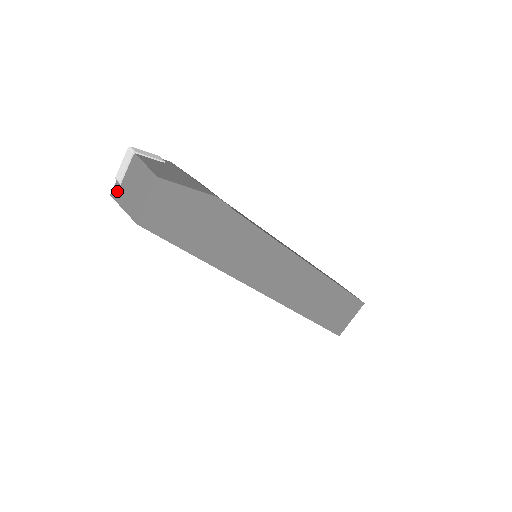
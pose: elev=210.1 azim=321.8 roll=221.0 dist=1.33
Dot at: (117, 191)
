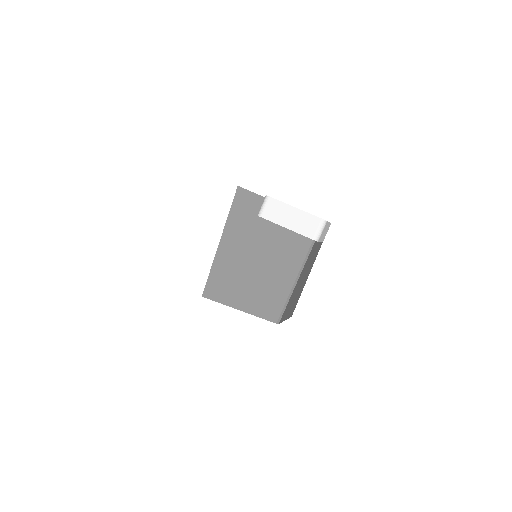
Dot at: (247, 209)
